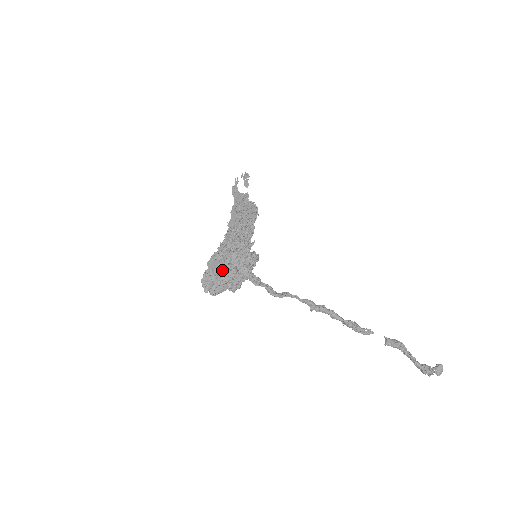
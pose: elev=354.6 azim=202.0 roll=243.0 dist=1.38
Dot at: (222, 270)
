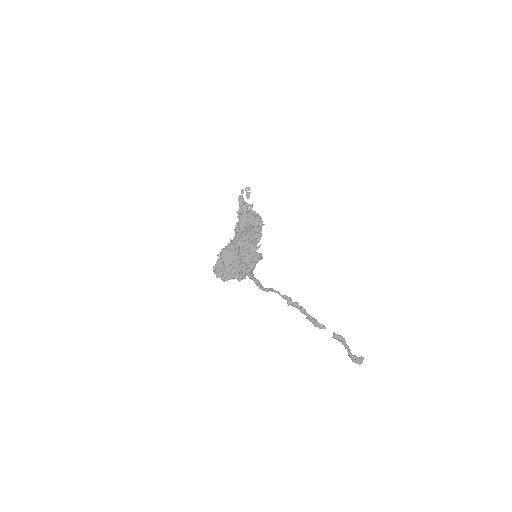
Dot at: (234, 262)
